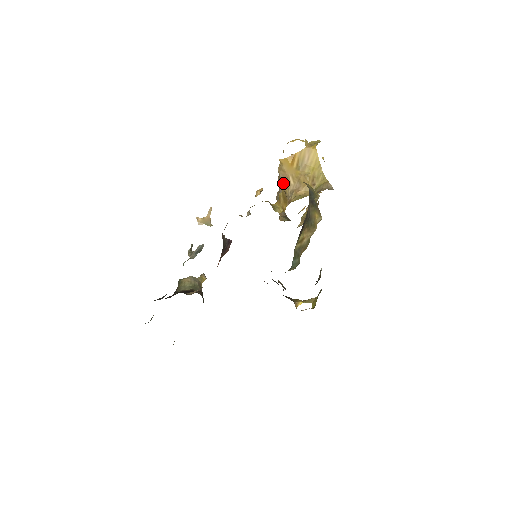
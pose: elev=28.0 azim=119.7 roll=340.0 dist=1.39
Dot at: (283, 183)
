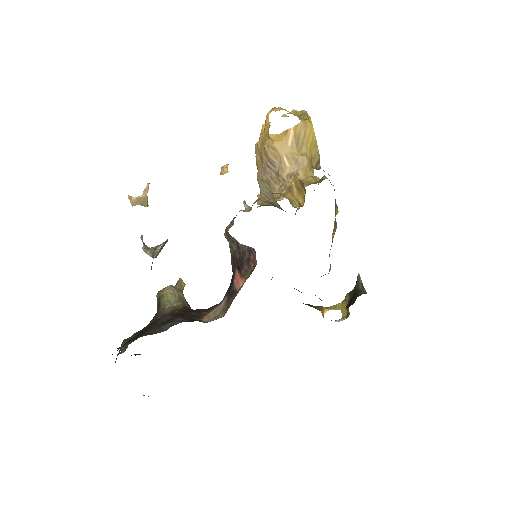
Dot at: (274, 164)
